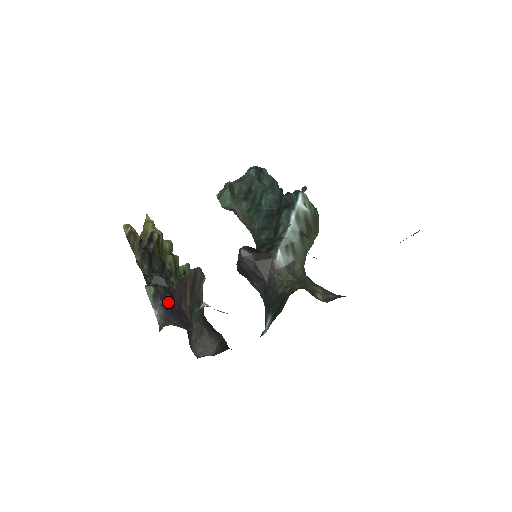
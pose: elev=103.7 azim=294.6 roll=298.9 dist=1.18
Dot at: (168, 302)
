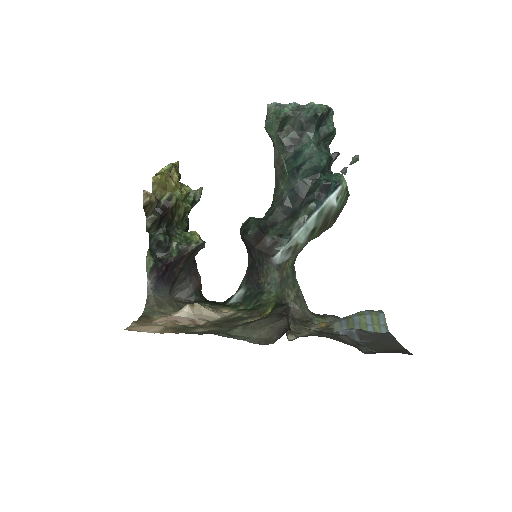
Dot at: (162, 272)
